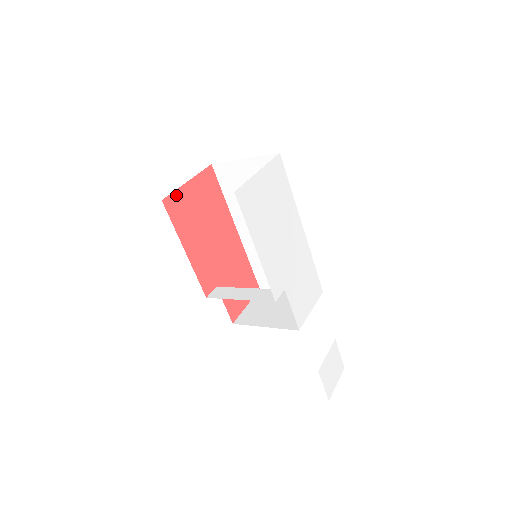
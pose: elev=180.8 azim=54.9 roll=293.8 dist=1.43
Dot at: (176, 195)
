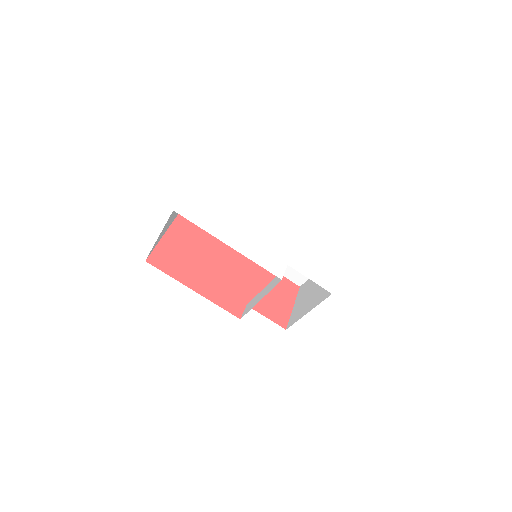
Dot at: (158, 251)
